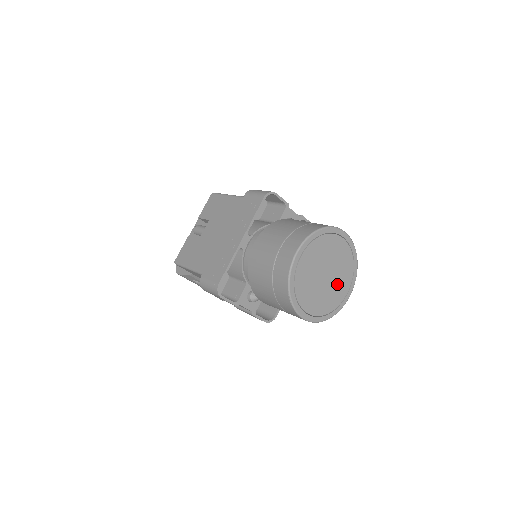
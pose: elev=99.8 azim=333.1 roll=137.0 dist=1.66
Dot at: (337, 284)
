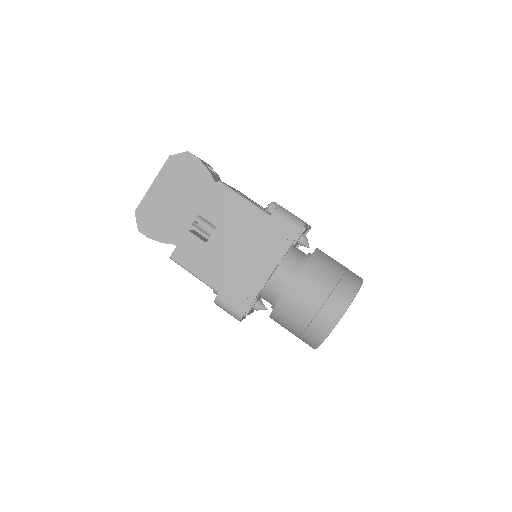
Dot at: occluded
